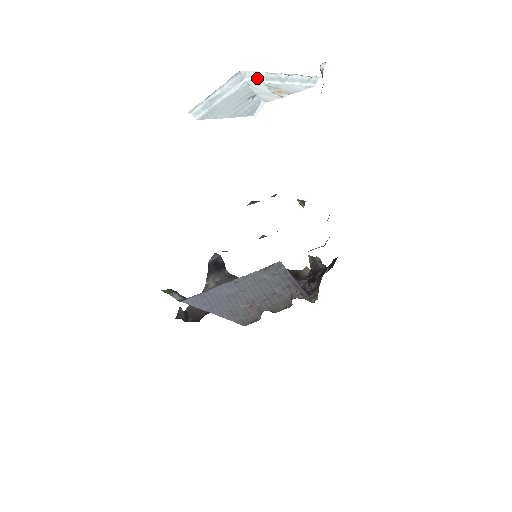
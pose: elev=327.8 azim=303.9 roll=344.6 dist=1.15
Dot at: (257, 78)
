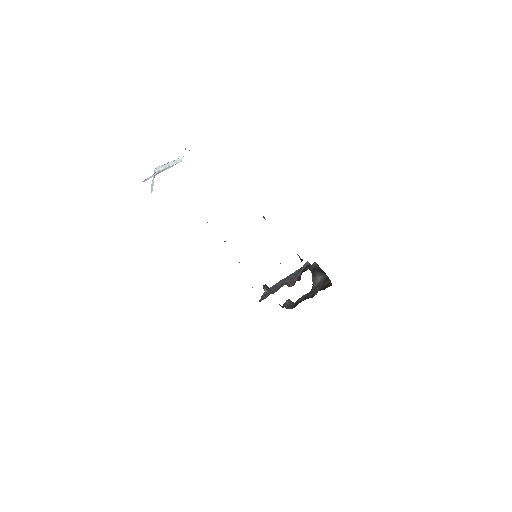
Dot at: (159, 169)
